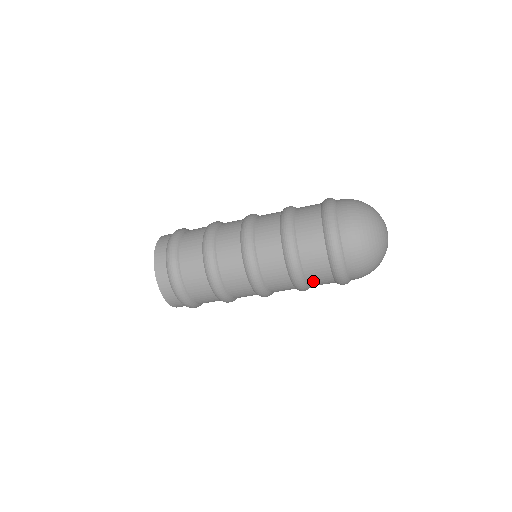
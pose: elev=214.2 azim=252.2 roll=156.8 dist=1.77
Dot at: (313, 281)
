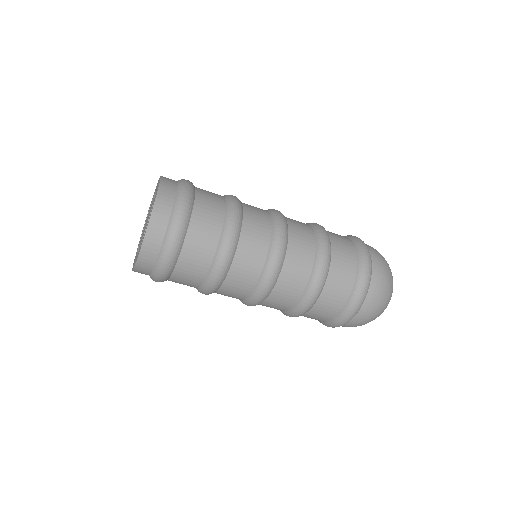
Dot at: (320, 305)
